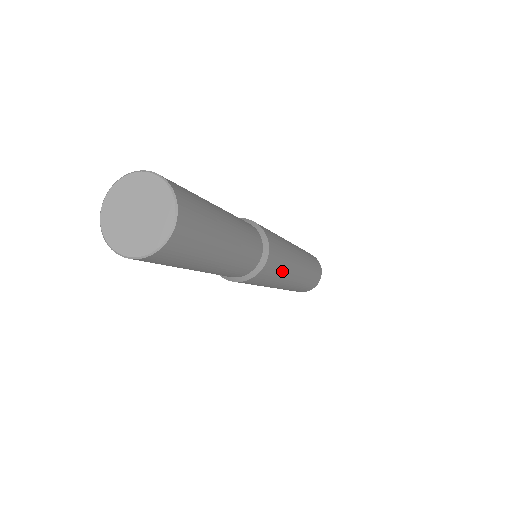
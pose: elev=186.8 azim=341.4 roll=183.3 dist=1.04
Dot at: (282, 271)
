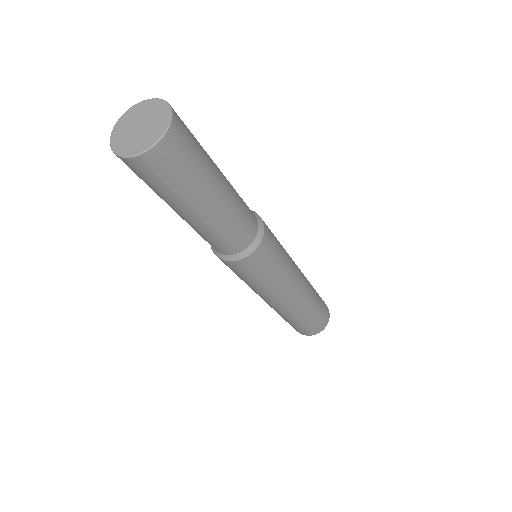
Dot at: (273, 278)
